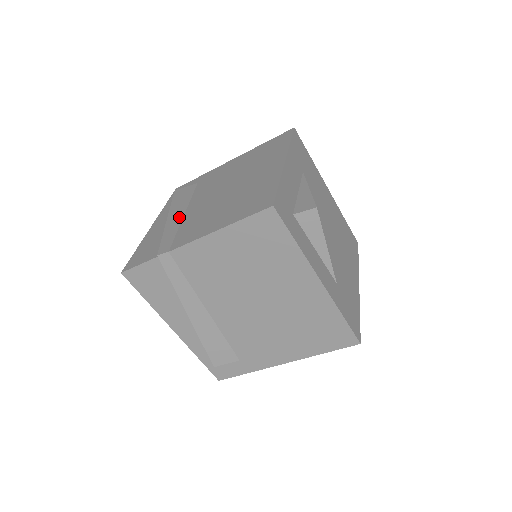
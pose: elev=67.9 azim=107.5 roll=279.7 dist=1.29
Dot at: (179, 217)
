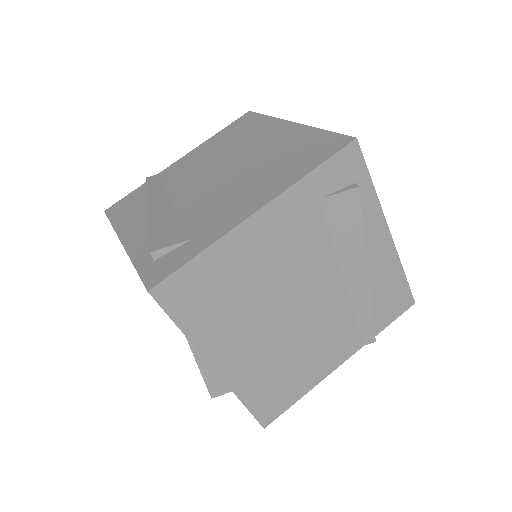
Dot at: occluded
